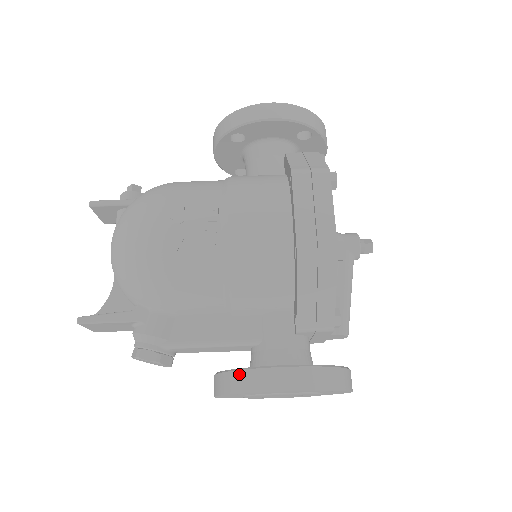
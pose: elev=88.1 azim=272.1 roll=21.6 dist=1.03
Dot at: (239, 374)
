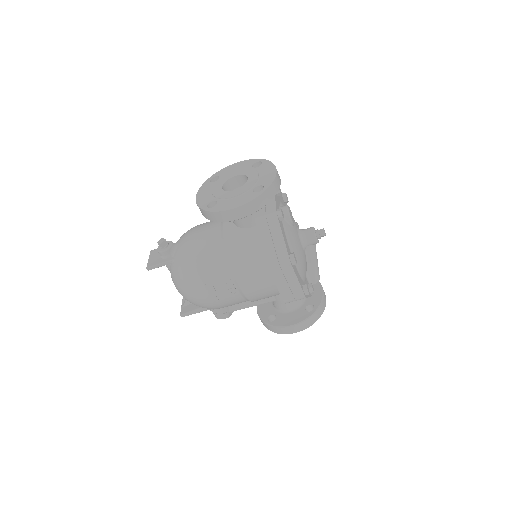
Dot at: (272, 327)
